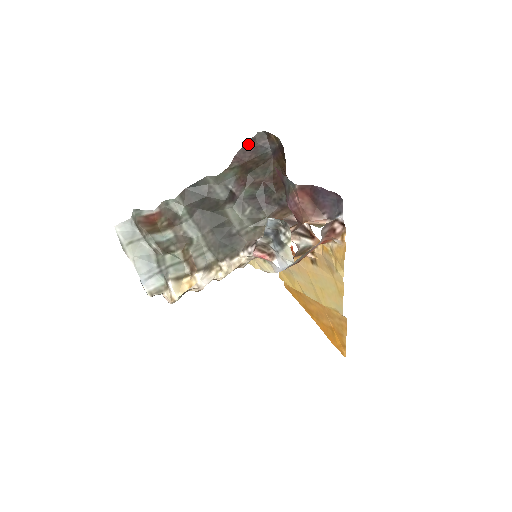
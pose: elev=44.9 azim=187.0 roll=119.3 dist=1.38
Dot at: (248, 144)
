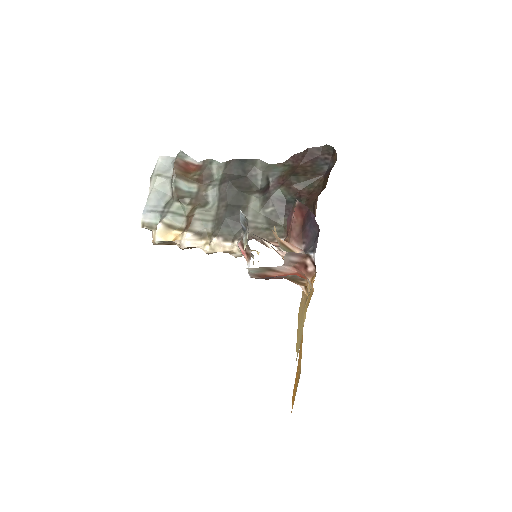
Dot at: (311, 151)
